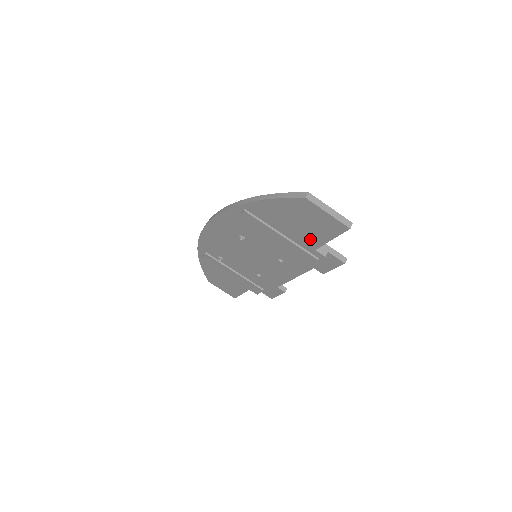
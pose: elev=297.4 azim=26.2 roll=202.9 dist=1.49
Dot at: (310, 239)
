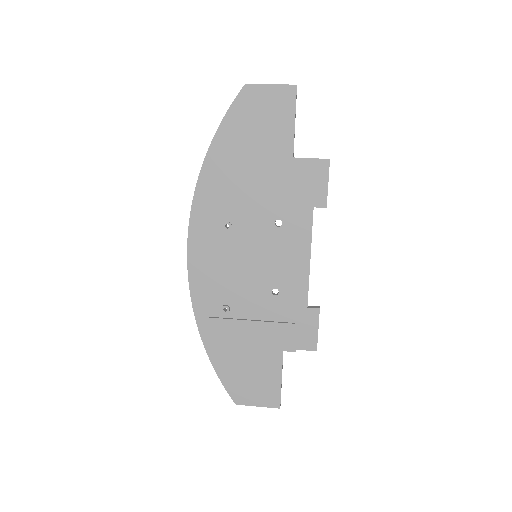
Dot at: (280, 144)
